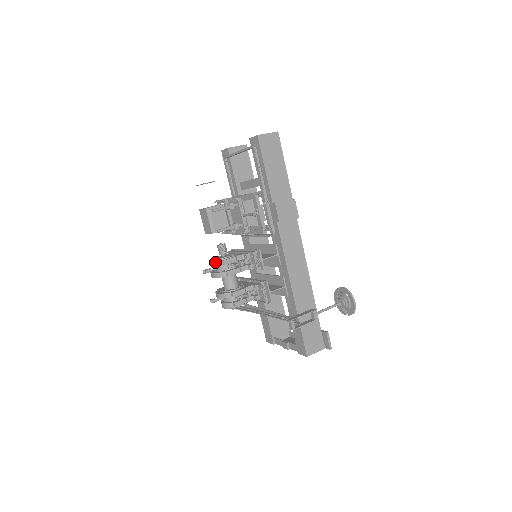
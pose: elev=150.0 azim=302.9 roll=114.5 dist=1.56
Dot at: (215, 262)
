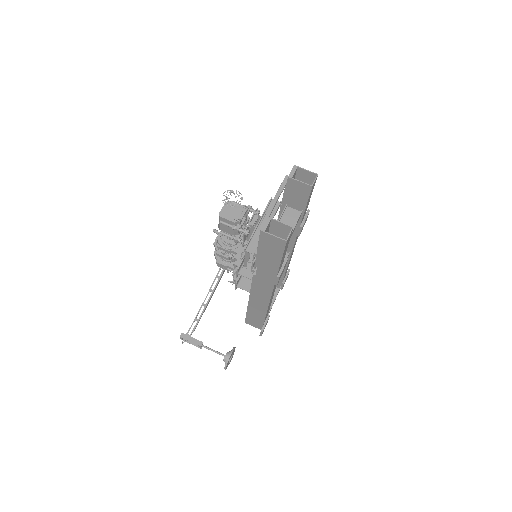
Dot at: (217, 238)
